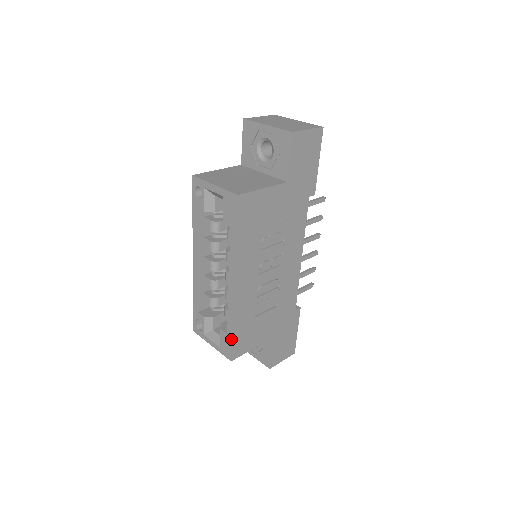
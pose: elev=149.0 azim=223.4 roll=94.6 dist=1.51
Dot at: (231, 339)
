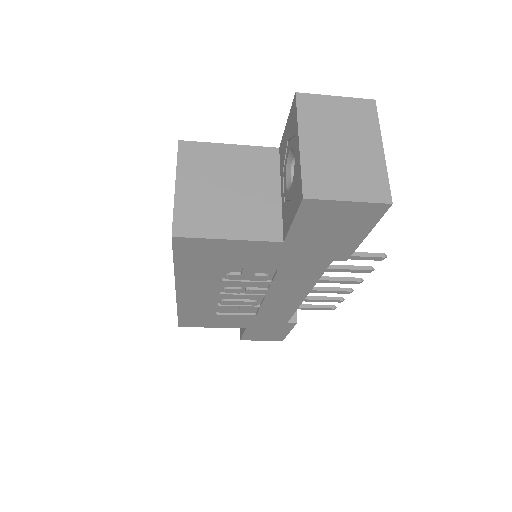
Dot at: occluded
